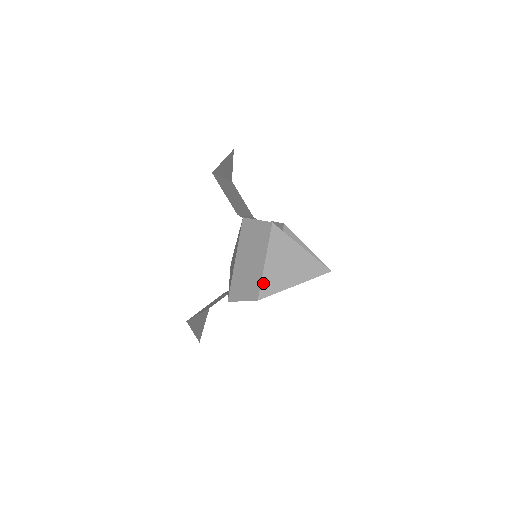
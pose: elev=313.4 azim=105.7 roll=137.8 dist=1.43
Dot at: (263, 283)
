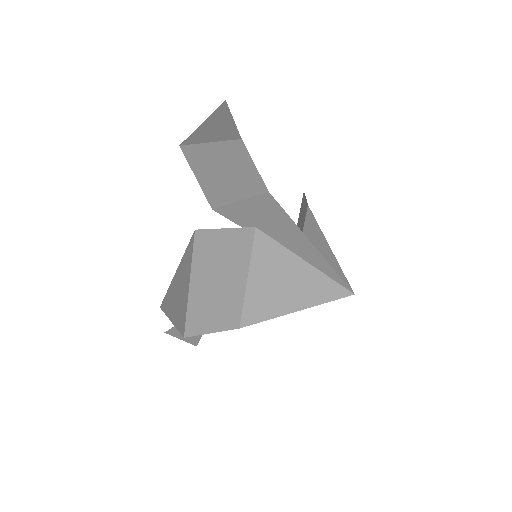
Dot at: (246, 307)
